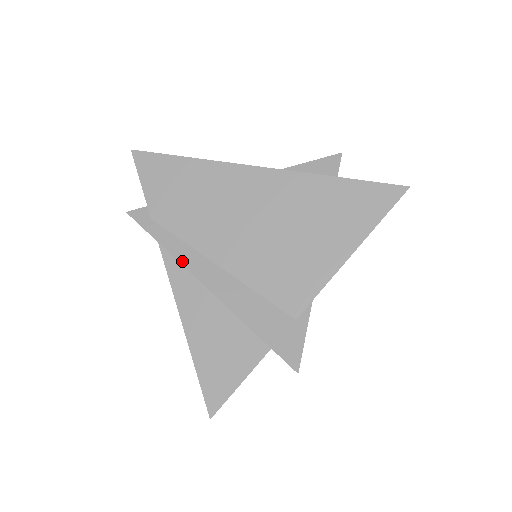
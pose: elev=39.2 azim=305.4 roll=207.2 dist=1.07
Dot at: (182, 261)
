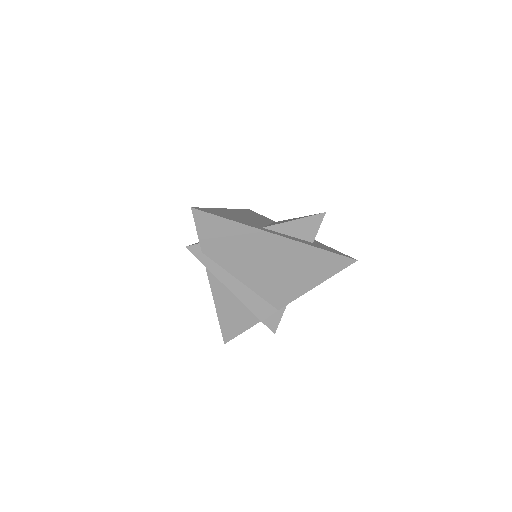
Dot at: (220, 279)
